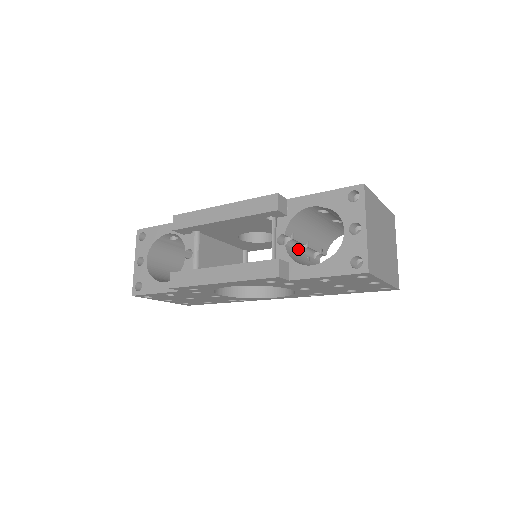
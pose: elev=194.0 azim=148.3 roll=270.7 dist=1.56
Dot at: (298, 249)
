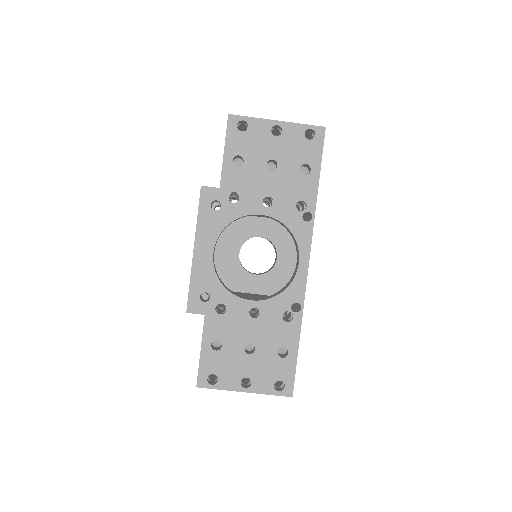
Dot at: occluded
